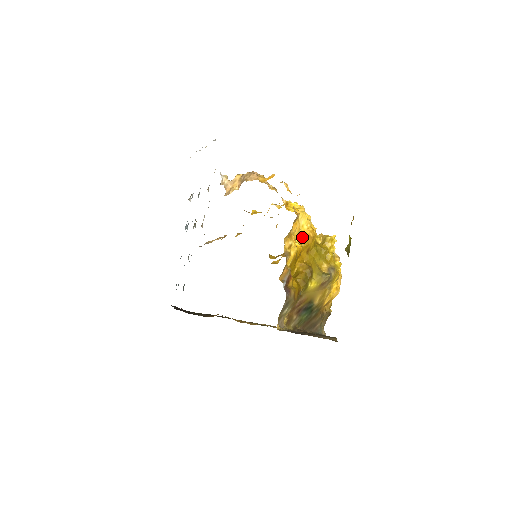
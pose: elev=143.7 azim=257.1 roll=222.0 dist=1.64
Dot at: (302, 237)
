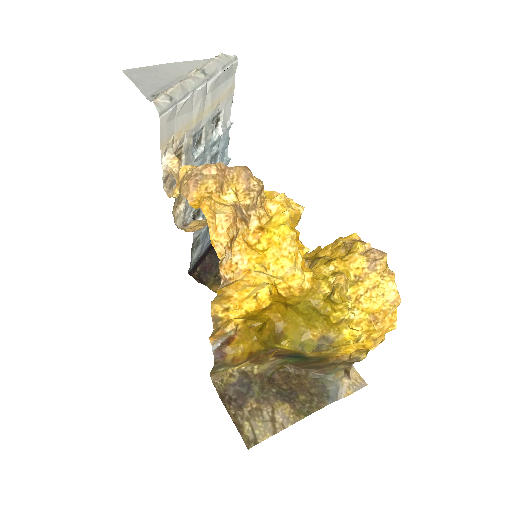
Dot at: (273, 288)
